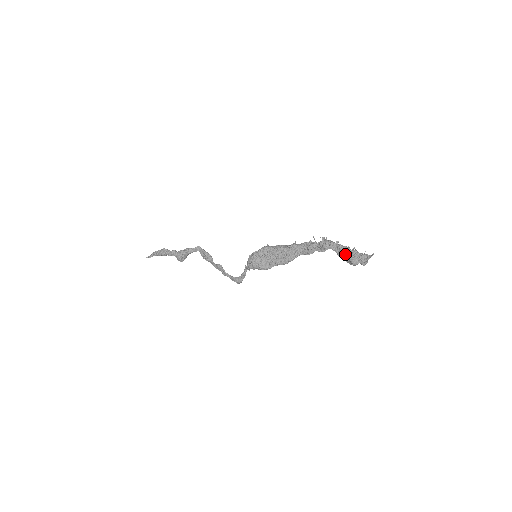
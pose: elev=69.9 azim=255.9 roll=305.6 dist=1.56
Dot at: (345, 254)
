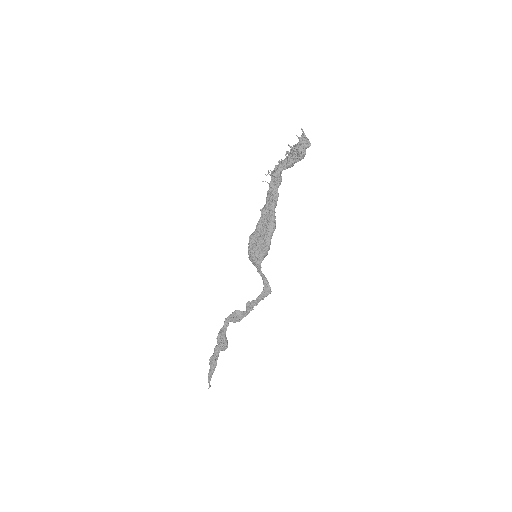
Dot at: (291, 158)
